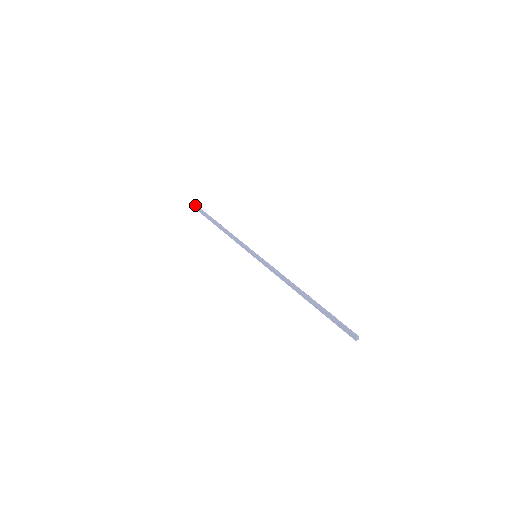
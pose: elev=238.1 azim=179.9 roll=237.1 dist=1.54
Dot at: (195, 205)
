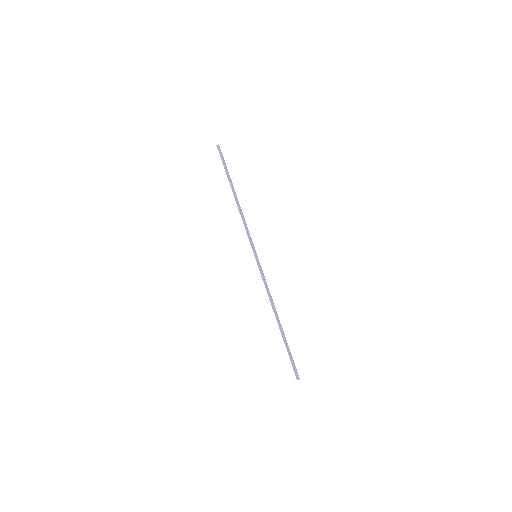
Dot at: (219, 150)
